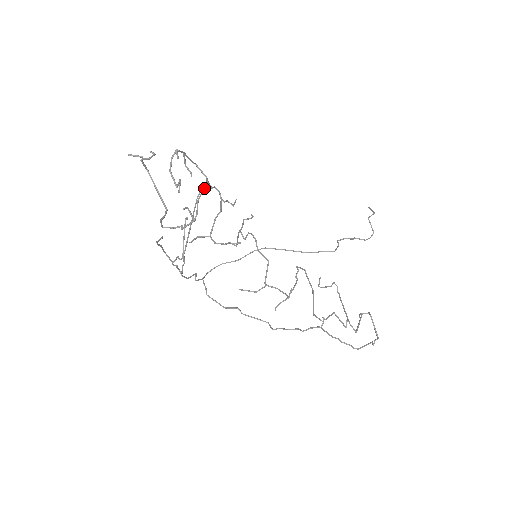
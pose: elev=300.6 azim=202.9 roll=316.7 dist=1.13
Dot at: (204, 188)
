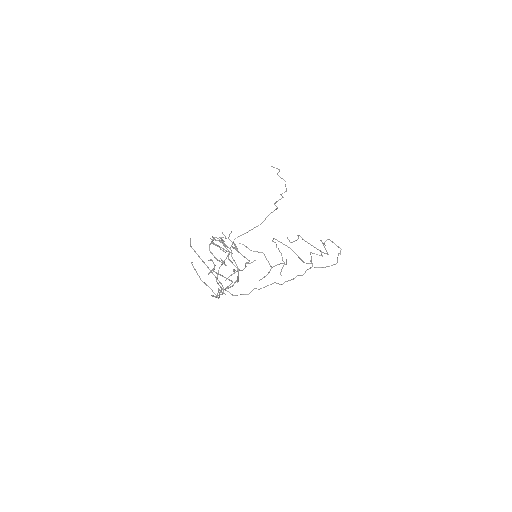
Dot at: (228, 250)
